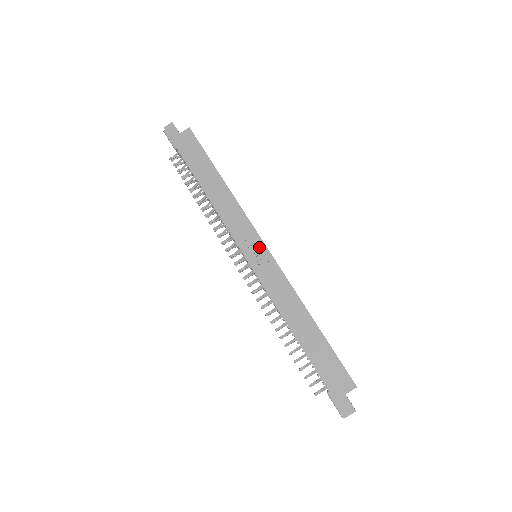
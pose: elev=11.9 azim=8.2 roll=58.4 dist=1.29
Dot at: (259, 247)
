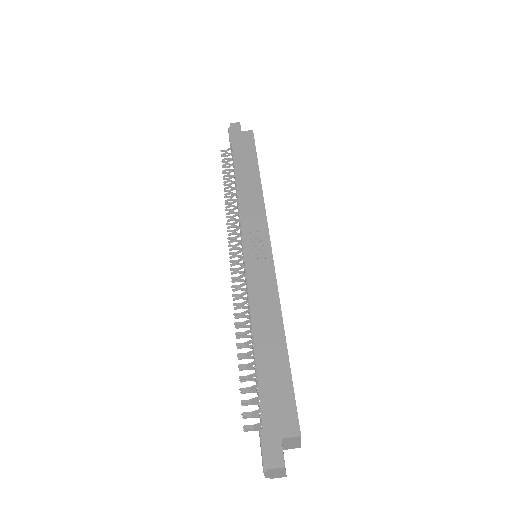
Dot at: (263, 243)
